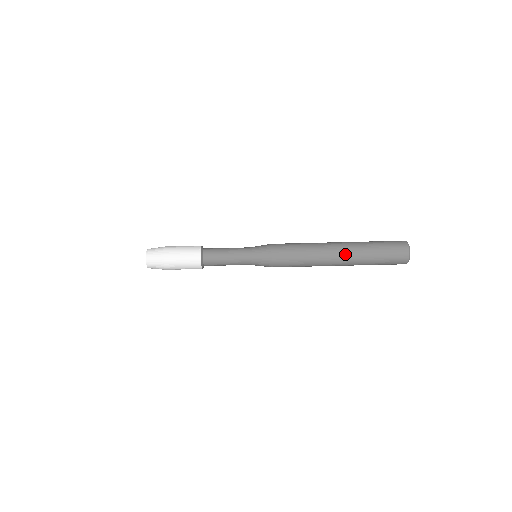
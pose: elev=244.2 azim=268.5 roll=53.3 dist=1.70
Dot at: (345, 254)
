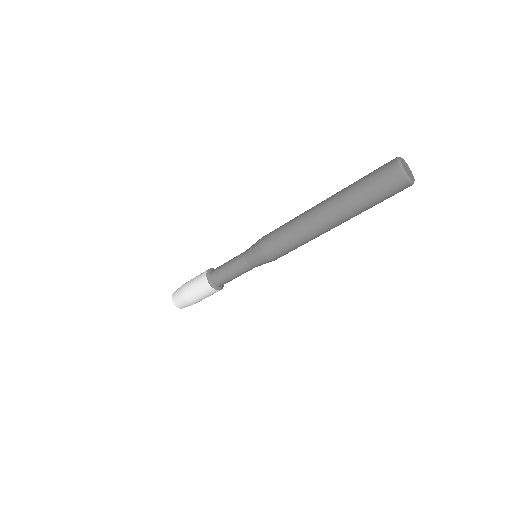
Dot at: (340, 223)
